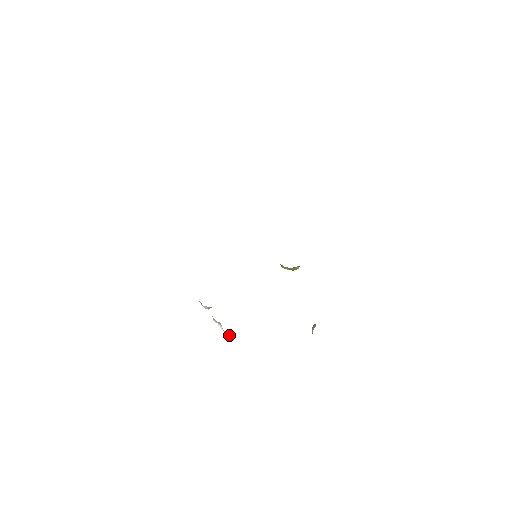
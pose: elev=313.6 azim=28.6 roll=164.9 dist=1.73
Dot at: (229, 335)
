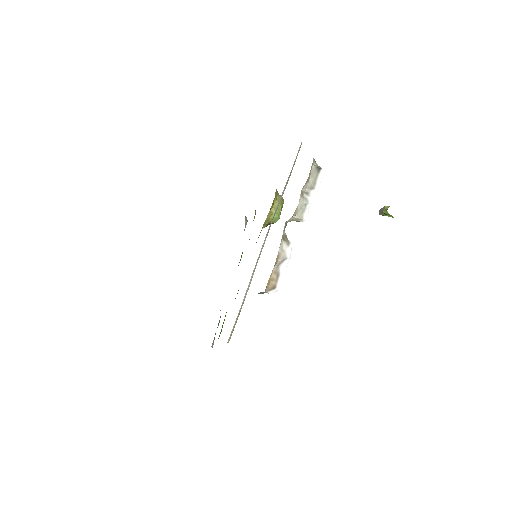
Dot at: (322, 169)
